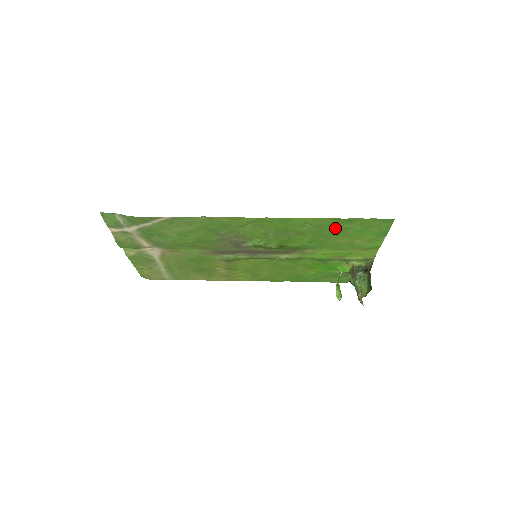
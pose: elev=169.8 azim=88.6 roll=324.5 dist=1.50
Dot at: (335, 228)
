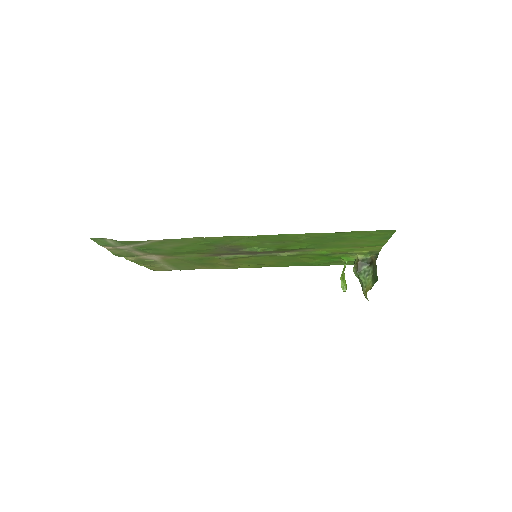
Dot at: (334, 237)
